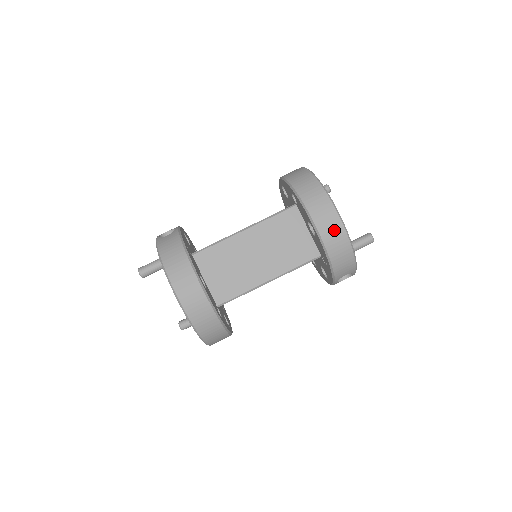
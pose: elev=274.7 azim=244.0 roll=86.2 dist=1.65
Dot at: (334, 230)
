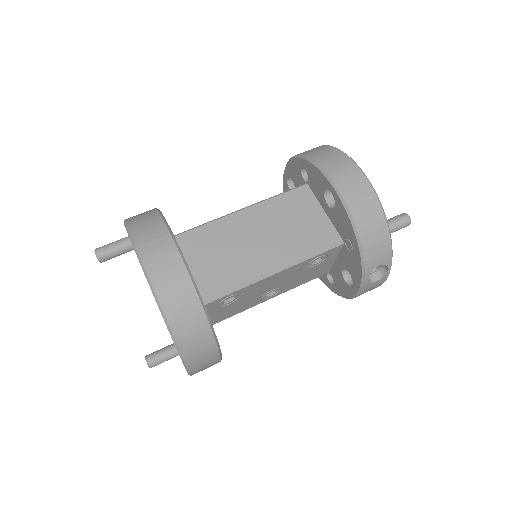
Dot at: (360, 191)
